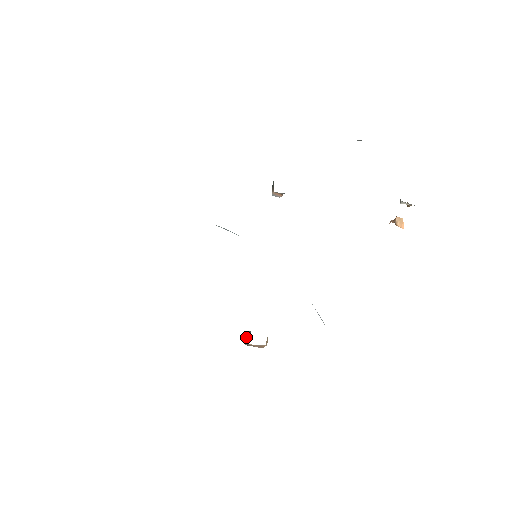
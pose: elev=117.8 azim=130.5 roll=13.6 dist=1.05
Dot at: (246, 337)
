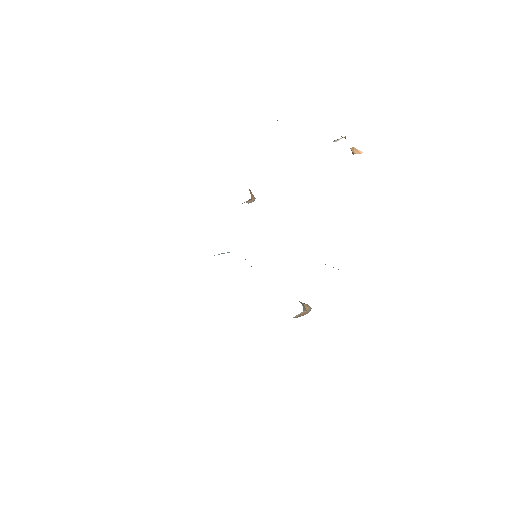
Dot at: occluded
